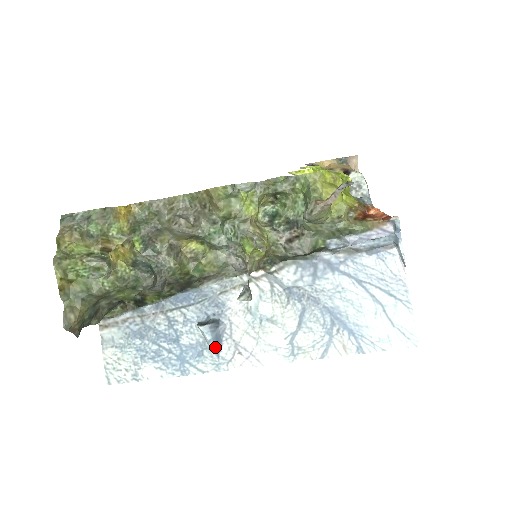
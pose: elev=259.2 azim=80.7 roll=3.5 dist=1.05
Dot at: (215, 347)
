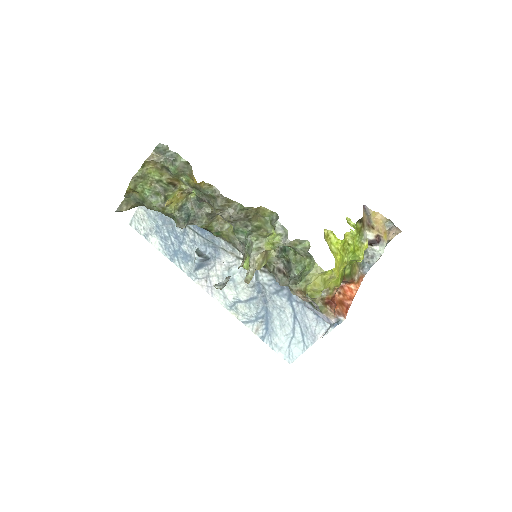
Dot at: (196, 267)
